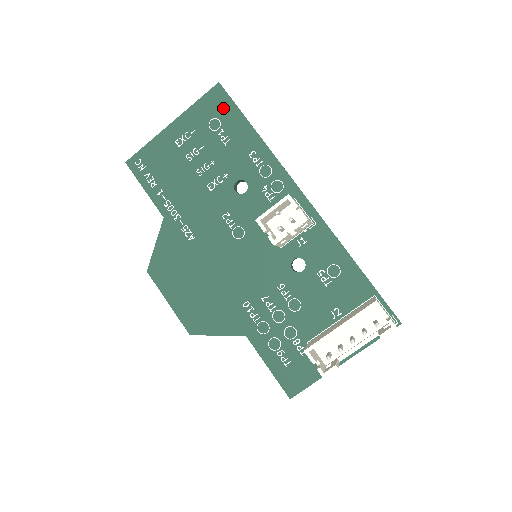
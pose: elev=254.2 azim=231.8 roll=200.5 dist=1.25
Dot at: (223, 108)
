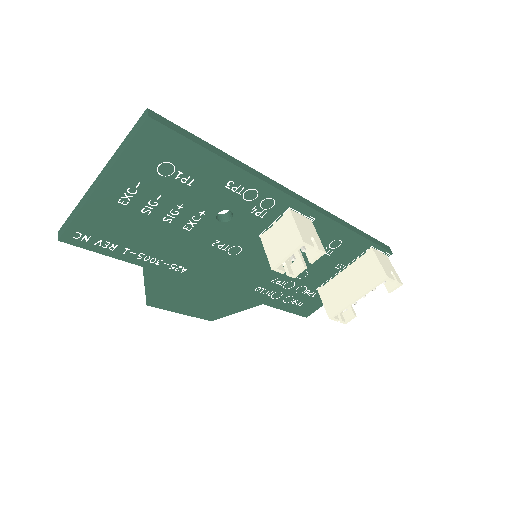
Dot at: (170, 147)
